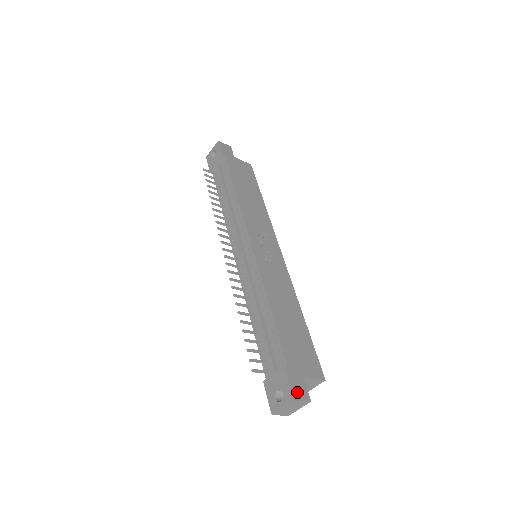
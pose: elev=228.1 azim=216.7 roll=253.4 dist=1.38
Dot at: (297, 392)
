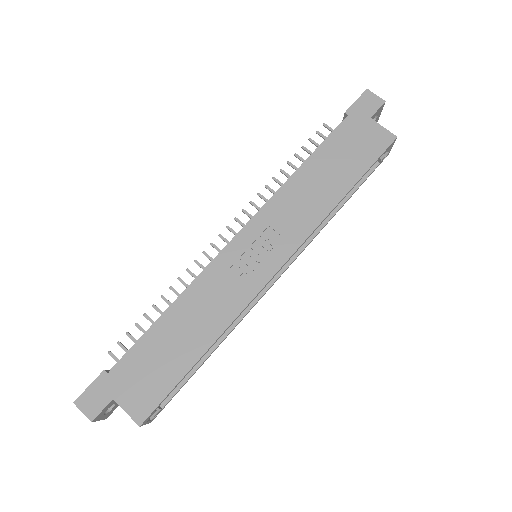
Dot at: (86, 401)
